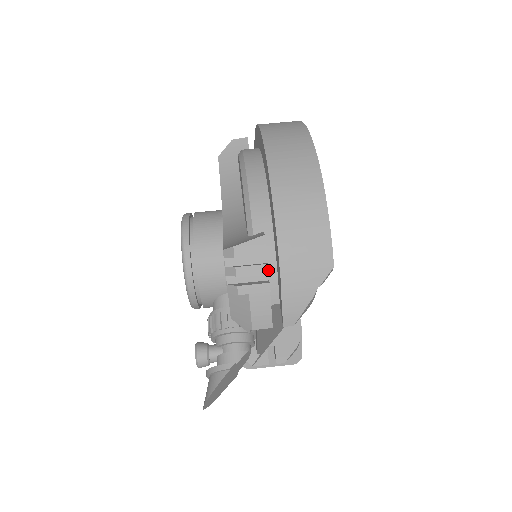
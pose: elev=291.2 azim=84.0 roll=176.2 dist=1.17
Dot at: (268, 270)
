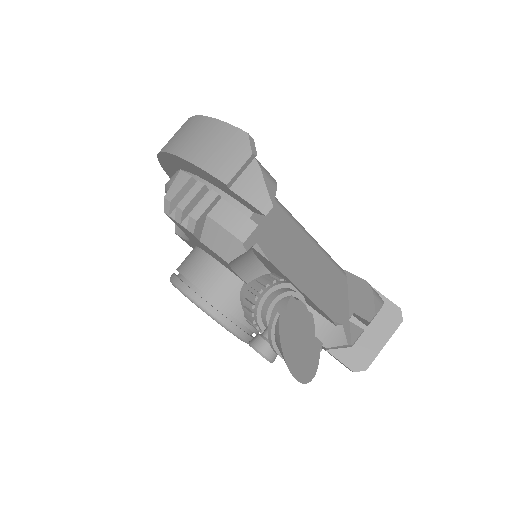
Dot at: (202, 183)
